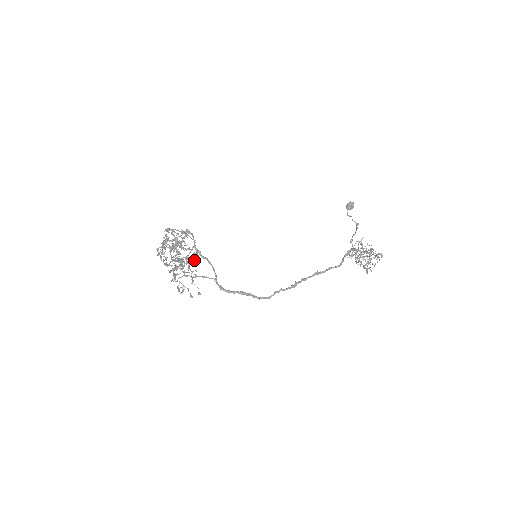
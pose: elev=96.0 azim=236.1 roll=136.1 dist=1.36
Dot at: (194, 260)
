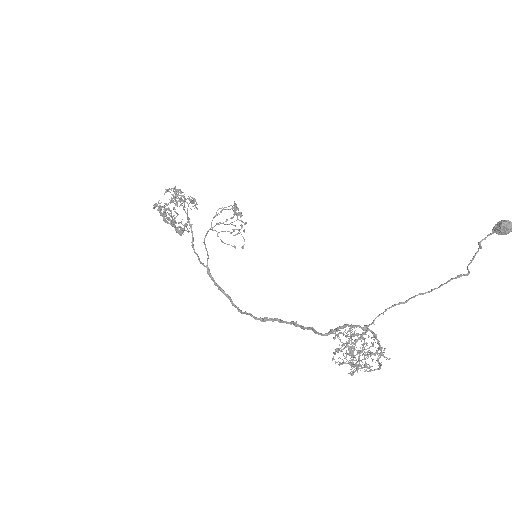
Dot at: occluded
